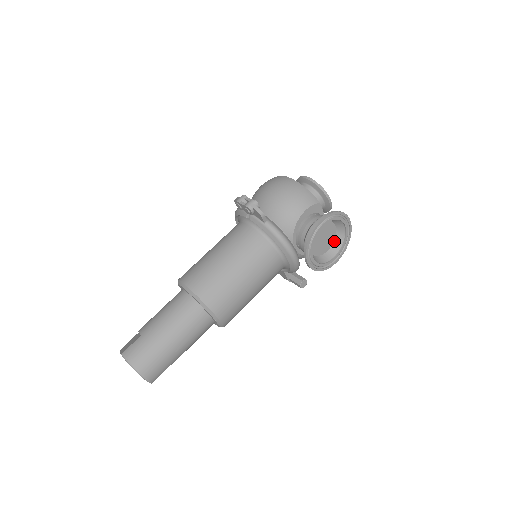
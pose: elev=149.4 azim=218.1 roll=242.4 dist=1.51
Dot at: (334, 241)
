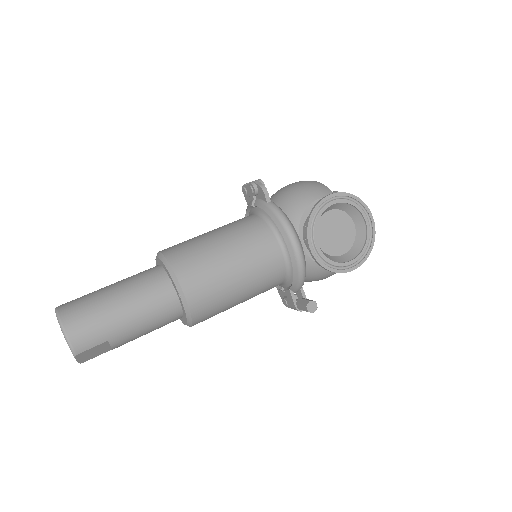
Dot at: (352, 245)
